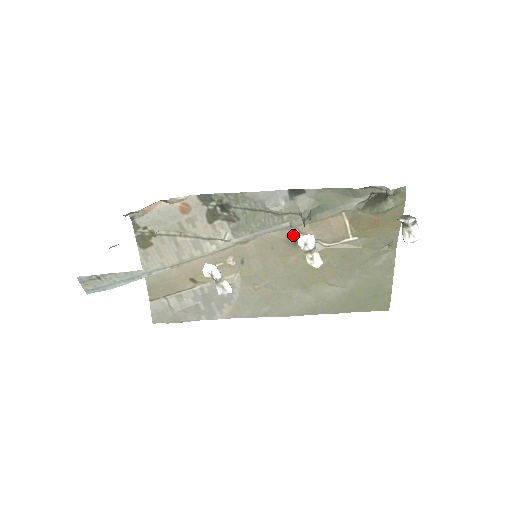
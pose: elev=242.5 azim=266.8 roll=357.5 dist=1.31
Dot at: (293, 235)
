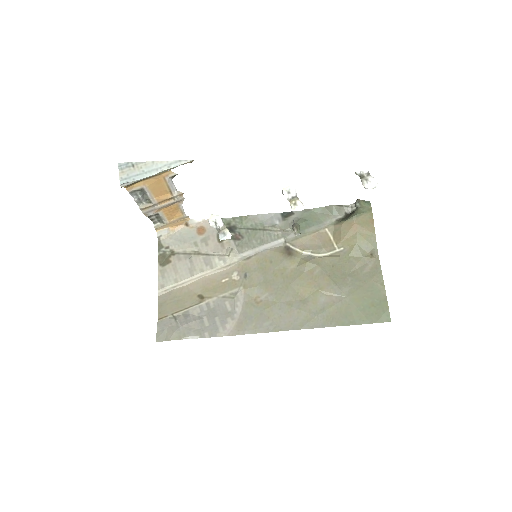
Dot at: (288, 249)
